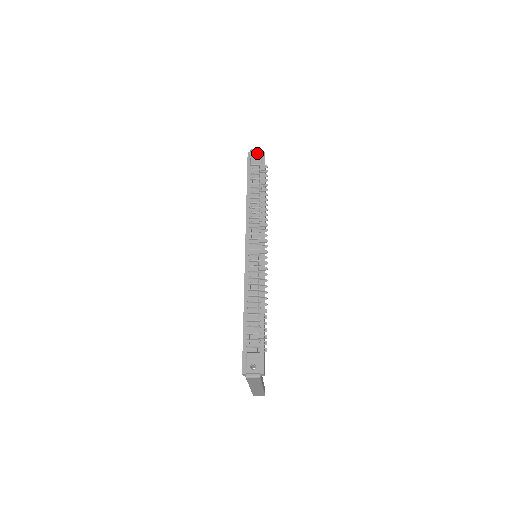
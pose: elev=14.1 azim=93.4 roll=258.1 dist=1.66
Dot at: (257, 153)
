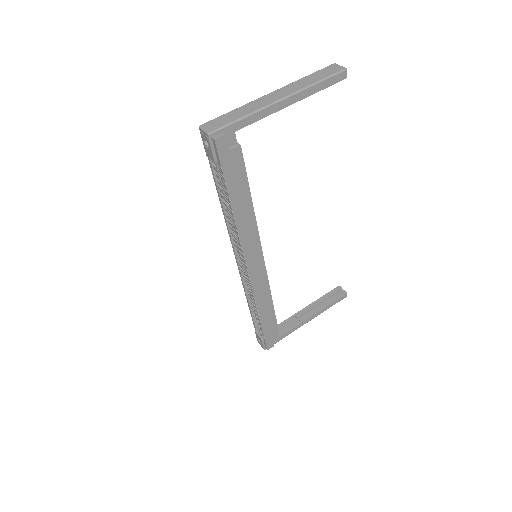
Dot at: (205, 139)
